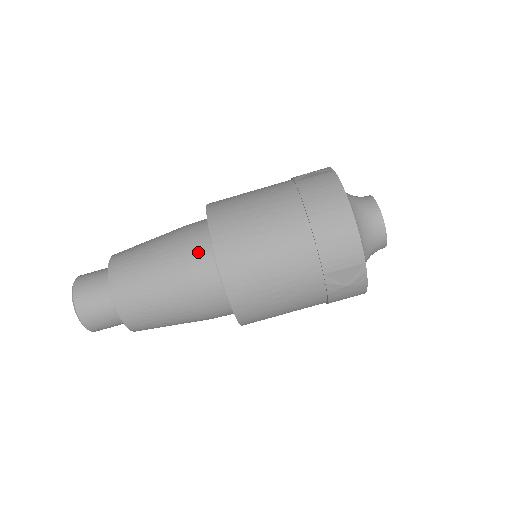
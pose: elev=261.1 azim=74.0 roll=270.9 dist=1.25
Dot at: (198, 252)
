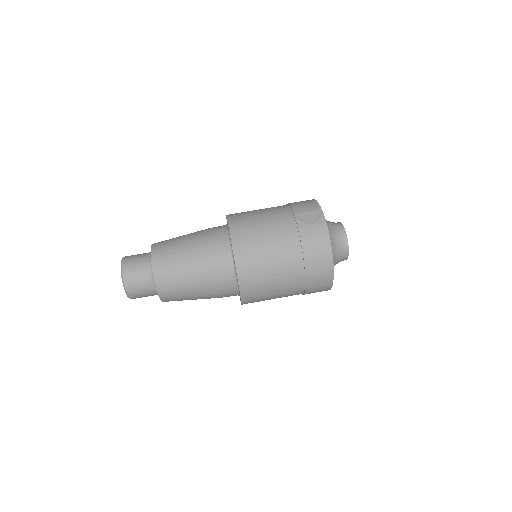
Dot at: occluded
